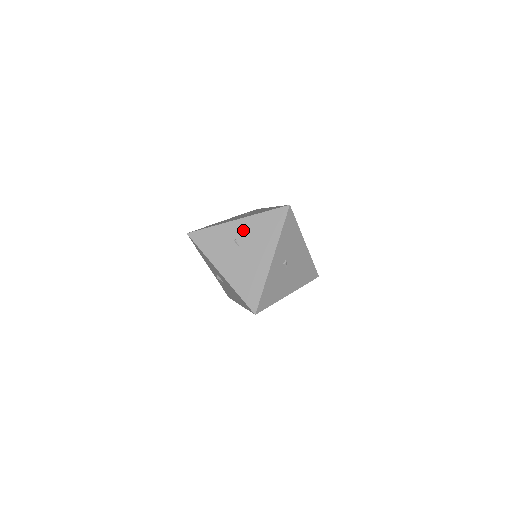
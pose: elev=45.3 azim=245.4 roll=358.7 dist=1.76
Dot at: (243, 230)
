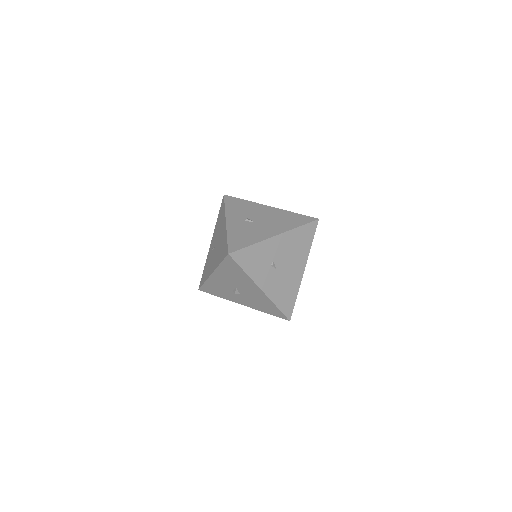
Dot at: (214, 240)
